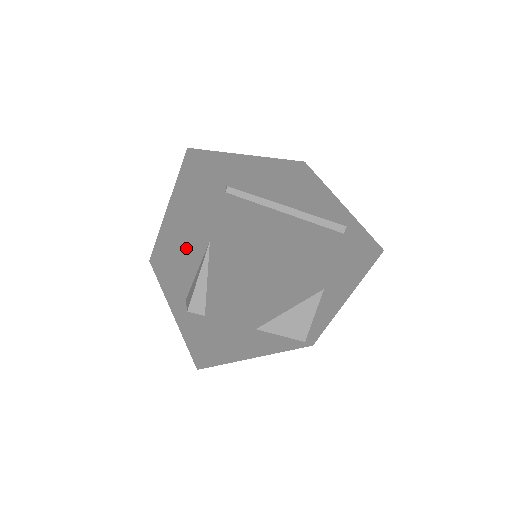
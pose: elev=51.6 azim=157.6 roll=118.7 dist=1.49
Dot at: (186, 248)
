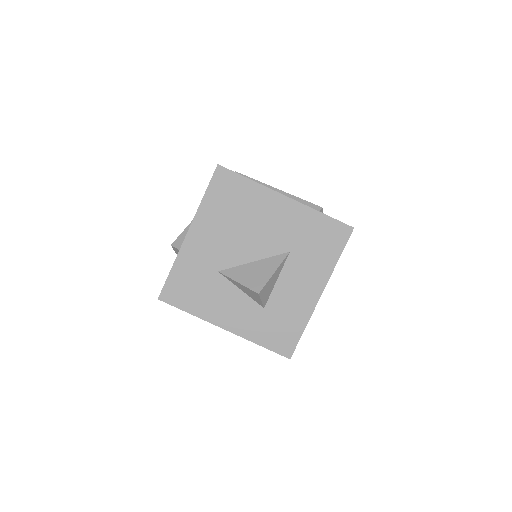
Dot at: occluded
